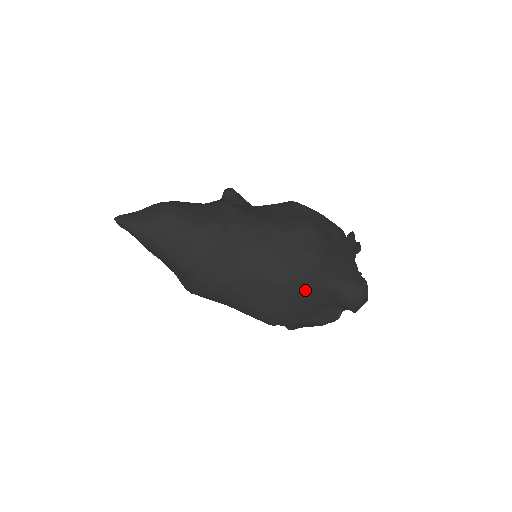
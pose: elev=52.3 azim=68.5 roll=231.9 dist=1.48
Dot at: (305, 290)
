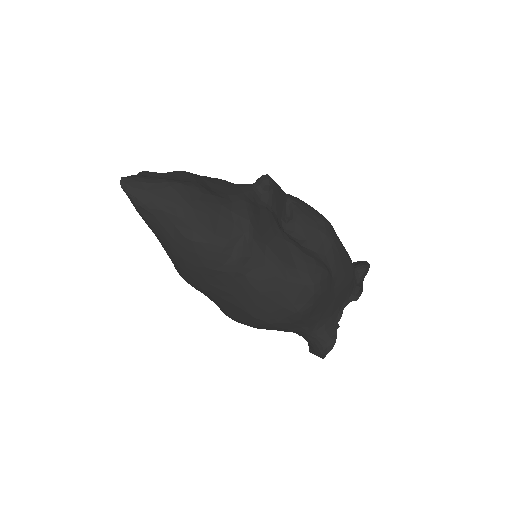
Dot at: (274, 327)
